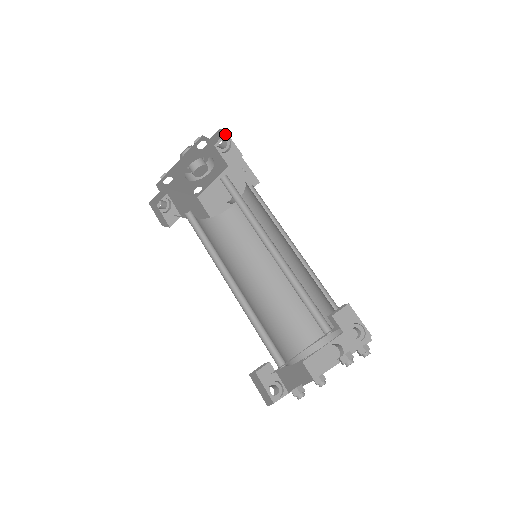
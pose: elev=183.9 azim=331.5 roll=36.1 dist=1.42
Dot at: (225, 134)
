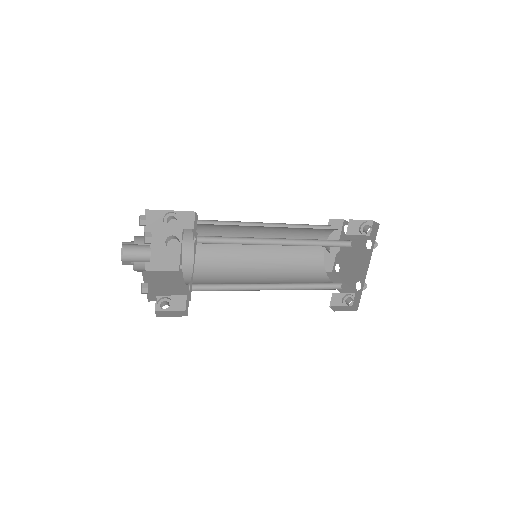
Dot at: (162, 212)
